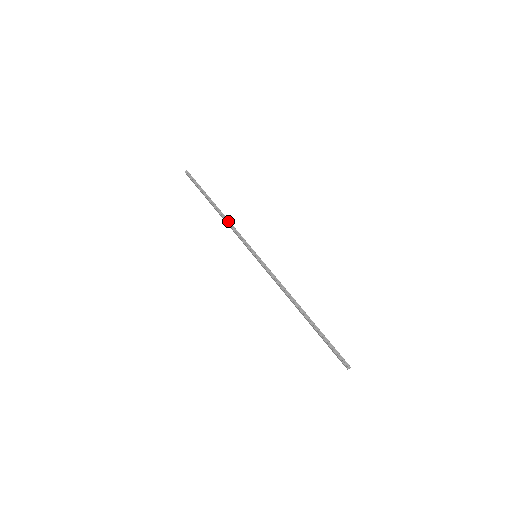
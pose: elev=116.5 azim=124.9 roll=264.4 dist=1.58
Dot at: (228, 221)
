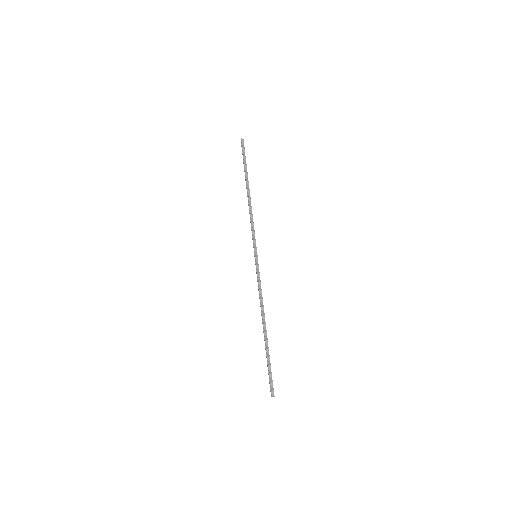
Dot at: (251, 210)
